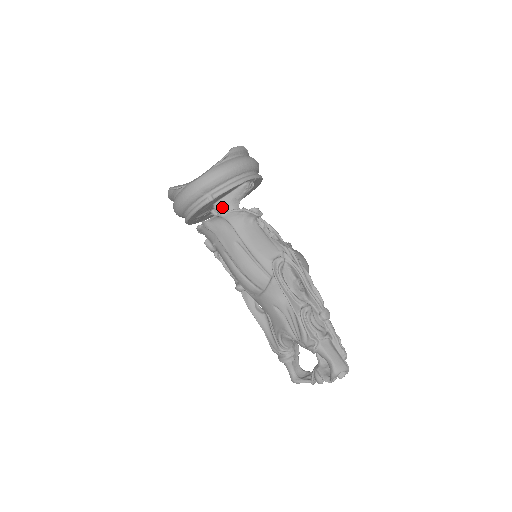
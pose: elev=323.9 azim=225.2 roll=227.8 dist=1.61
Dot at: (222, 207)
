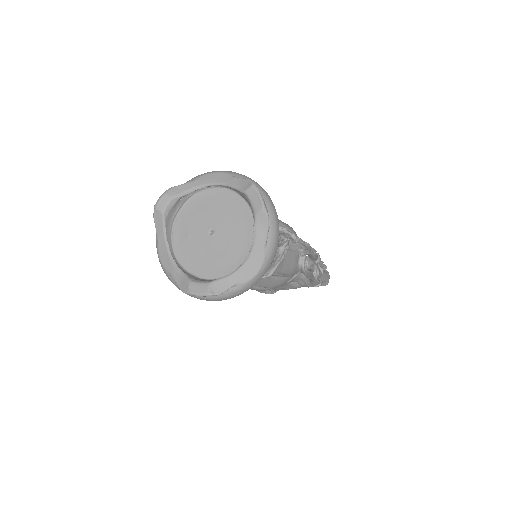
Dot at: occluded
